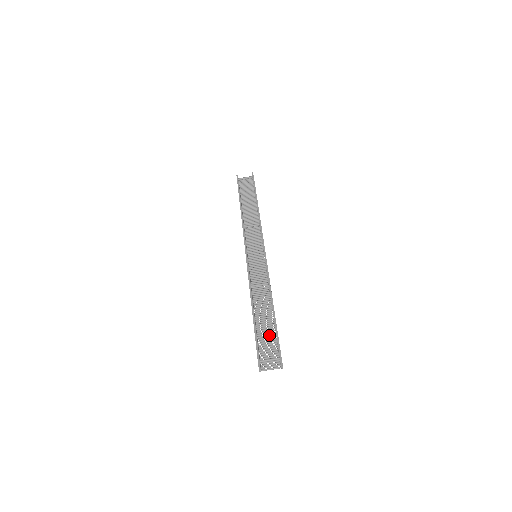
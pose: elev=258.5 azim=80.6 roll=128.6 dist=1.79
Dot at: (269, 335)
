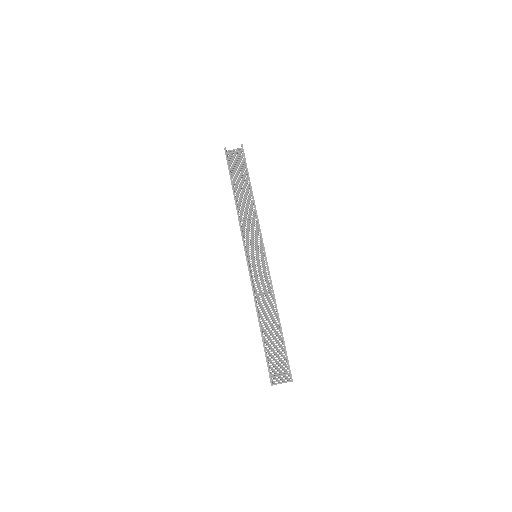
Dot at: (277, 348)
